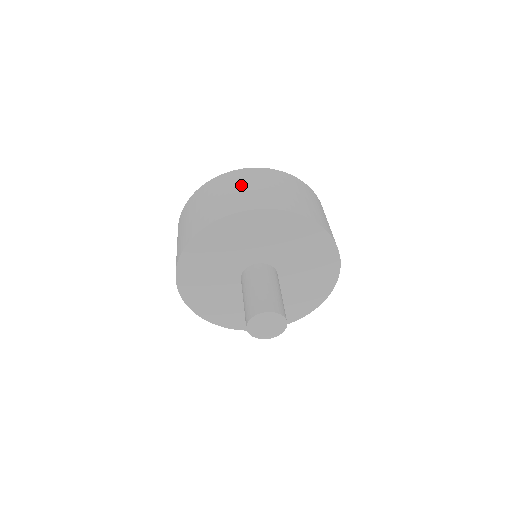
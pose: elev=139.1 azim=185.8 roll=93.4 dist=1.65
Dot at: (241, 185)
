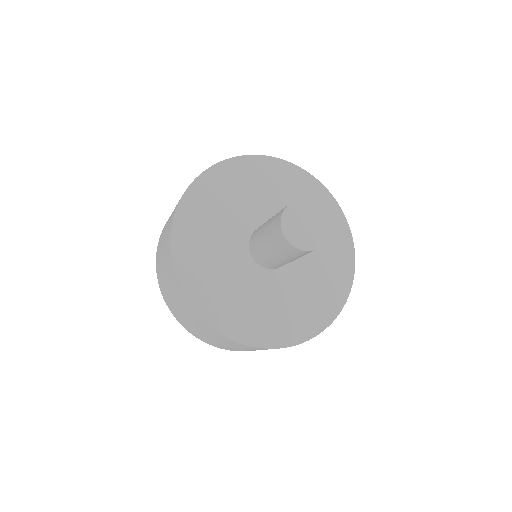
Dot at: occluded
